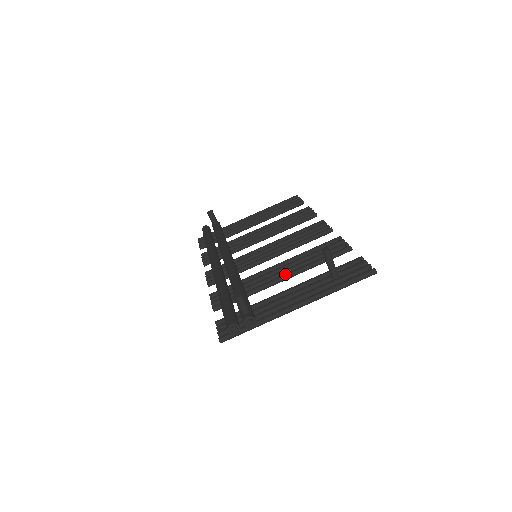
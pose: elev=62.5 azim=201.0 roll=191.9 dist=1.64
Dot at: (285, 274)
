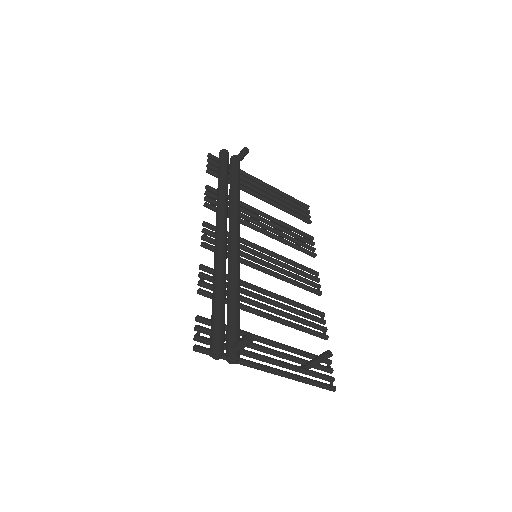
Dot at: (273, 316)
